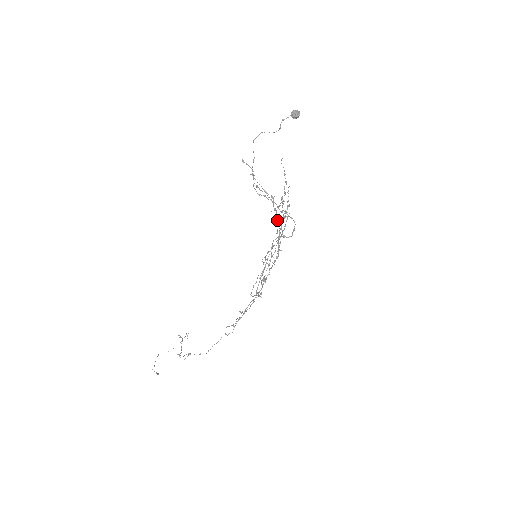
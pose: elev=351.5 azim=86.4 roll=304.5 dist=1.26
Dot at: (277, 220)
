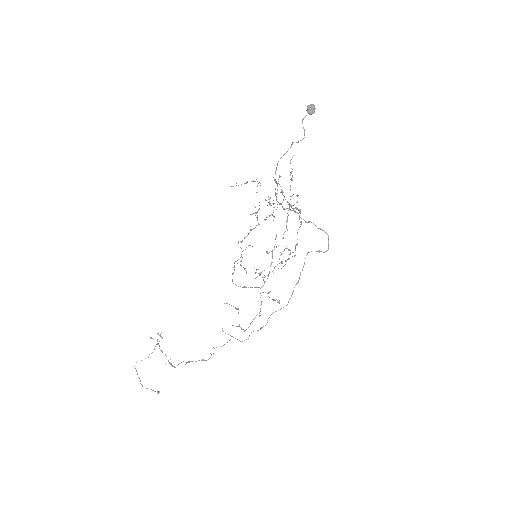
Dot at: (298, 229)
